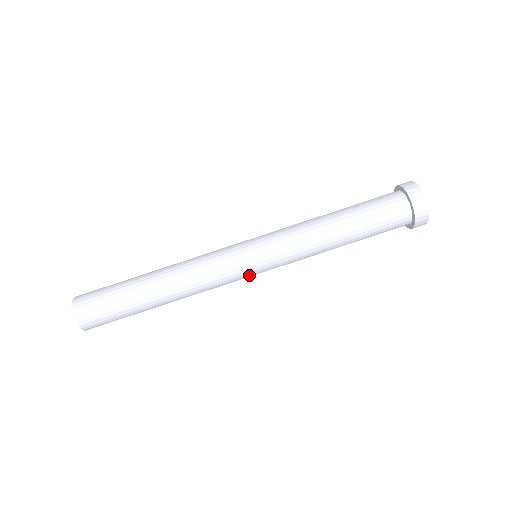
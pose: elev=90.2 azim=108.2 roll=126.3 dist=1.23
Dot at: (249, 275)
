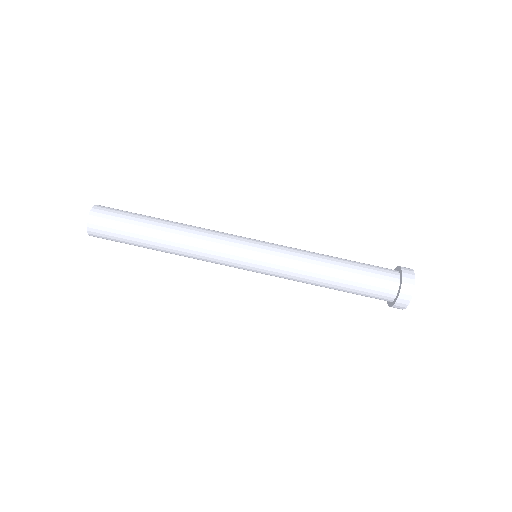
Dot at: (242, 267)
